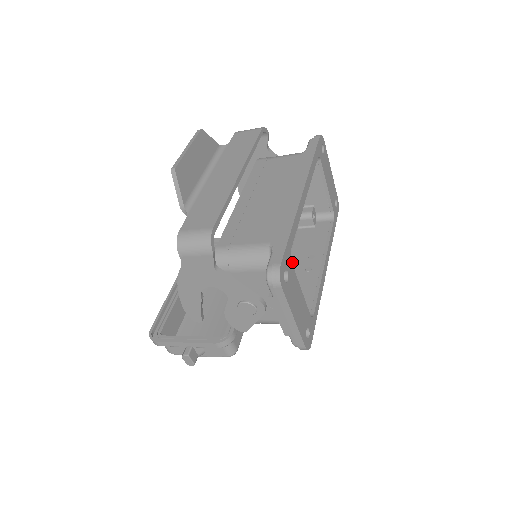
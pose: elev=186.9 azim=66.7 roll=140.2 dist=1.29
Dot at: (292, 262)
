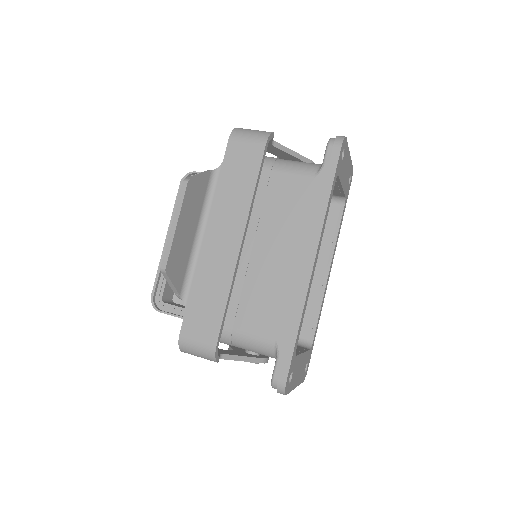
Dot at: occluded
